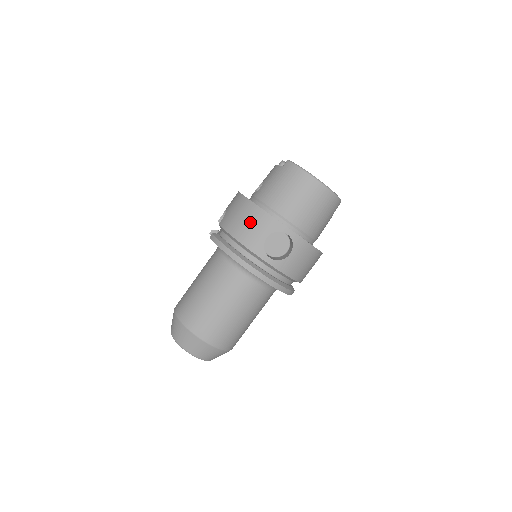
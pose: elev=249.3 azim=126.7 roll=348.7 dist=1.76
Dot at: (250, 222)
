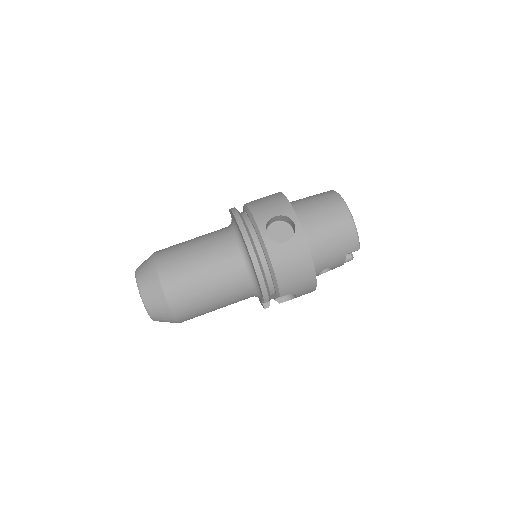
Dot at: (270, 202)
